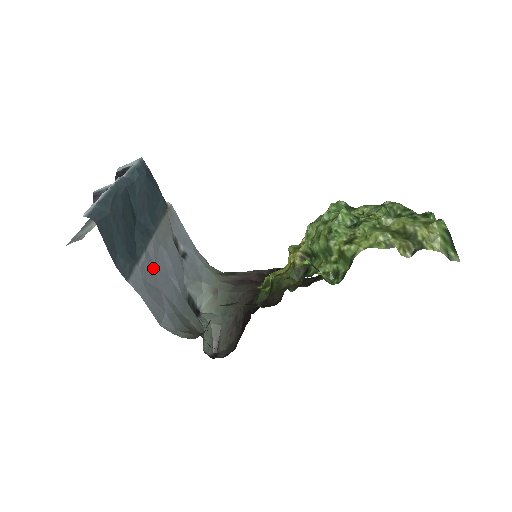
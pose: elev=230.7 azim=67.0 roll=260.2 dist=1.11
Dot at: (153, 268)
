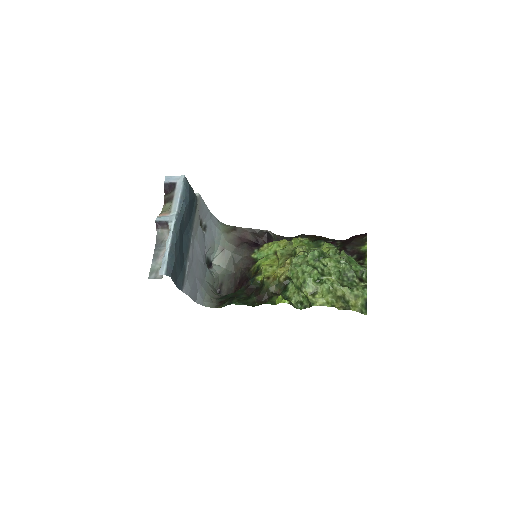
Dot at: (192, 264)
